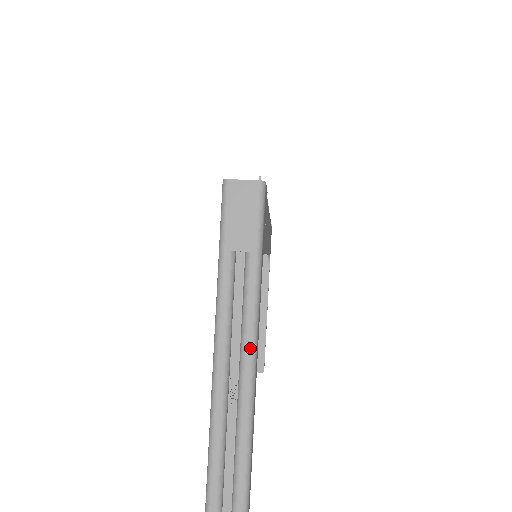
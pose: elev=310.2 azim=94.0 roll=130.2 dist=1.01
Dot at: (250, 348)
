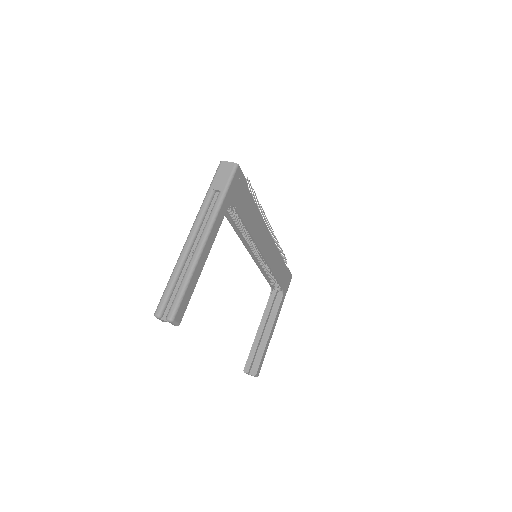
Dot at: (206, 232)
